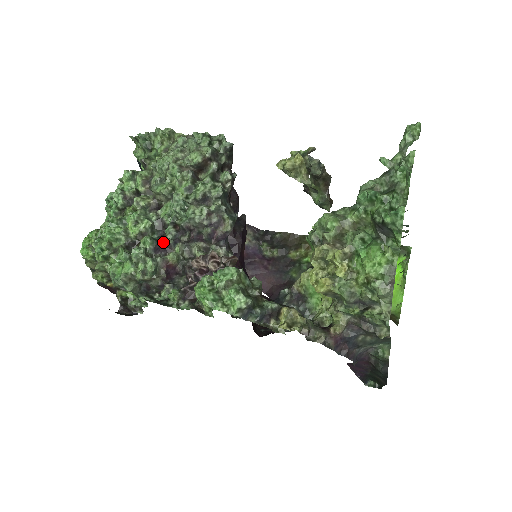
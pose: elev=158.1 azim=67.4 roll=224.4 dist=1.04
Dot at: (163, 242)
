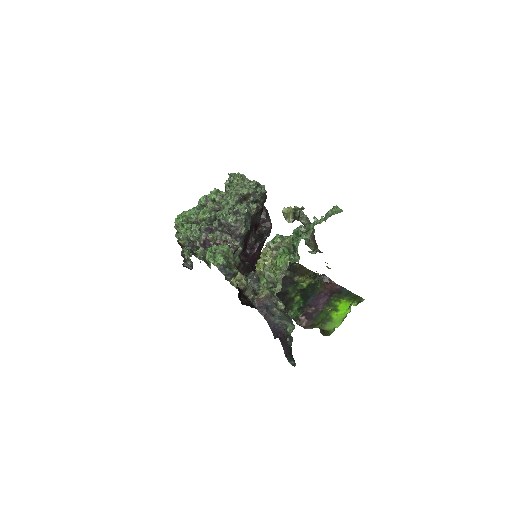
Dot at: (211, 227)
